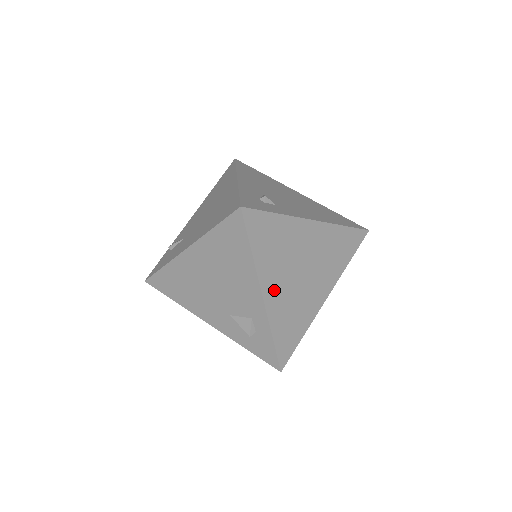
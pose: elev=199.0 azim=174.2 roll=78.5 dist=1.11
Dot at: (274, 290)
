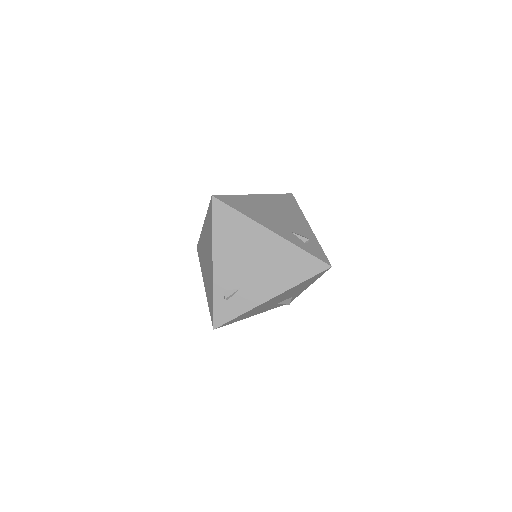
Dot at: occluded
